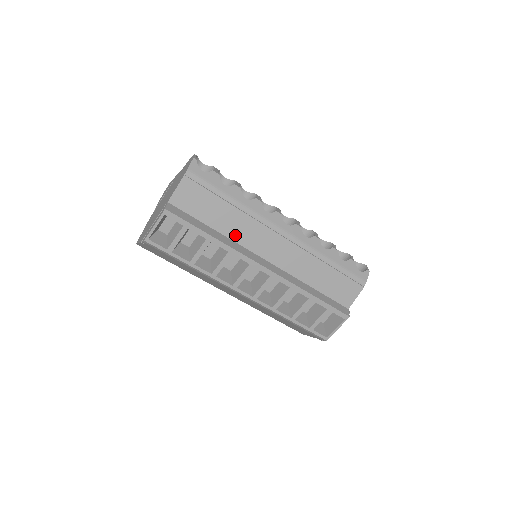
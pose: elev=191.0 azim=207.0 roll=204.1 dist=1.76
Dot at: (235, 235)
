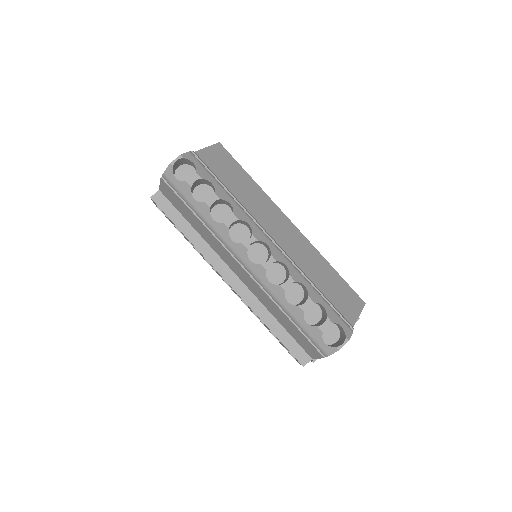
Dot at: (209, 242)
